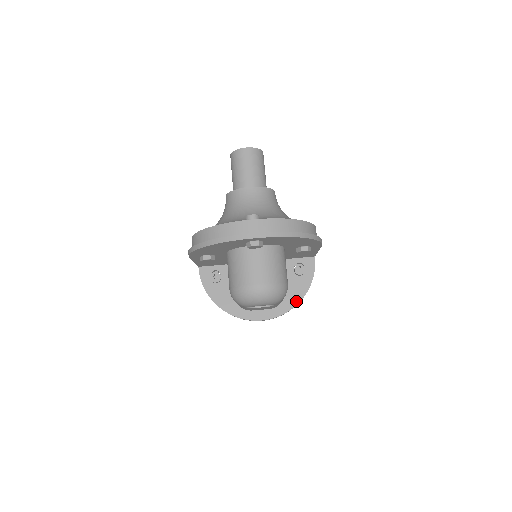
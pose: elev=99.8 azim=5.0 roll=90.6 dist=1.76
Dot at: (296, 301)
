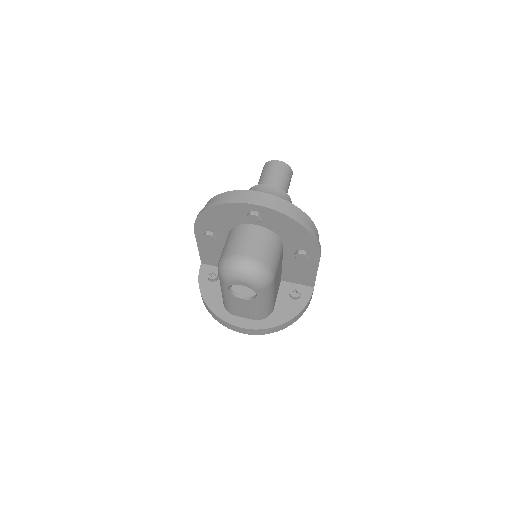
Dot at: (282, 321)
